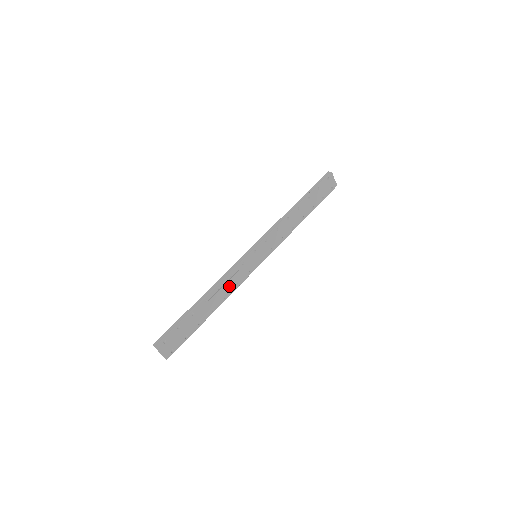
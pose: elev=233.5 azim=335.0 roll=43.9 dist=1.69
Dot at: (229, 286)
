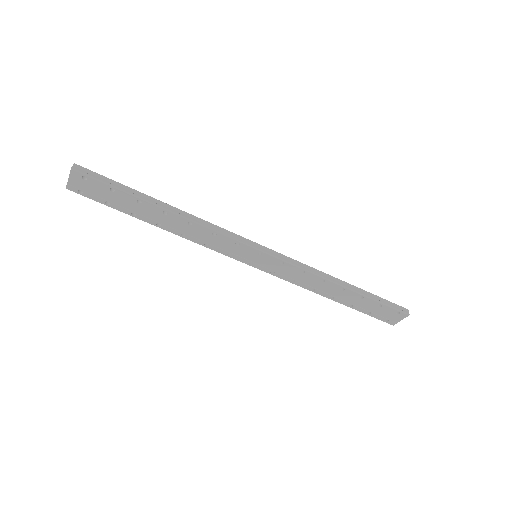
Dot at: (200, 235)
